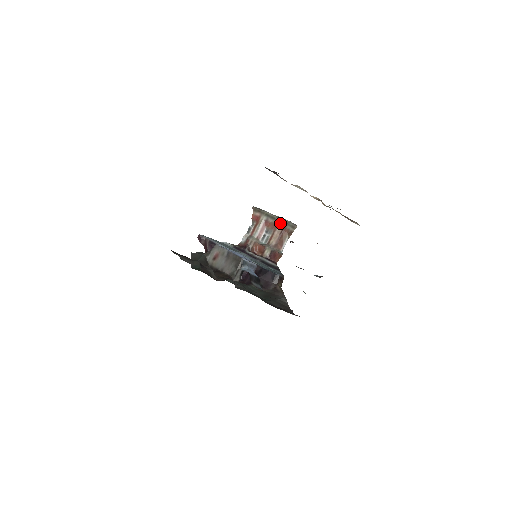
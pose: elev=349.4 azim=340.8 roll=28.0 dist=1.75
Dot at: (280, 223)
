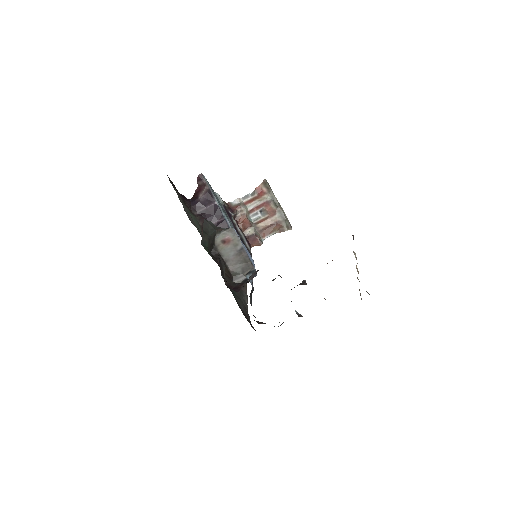
Dot at: (279, 215)
